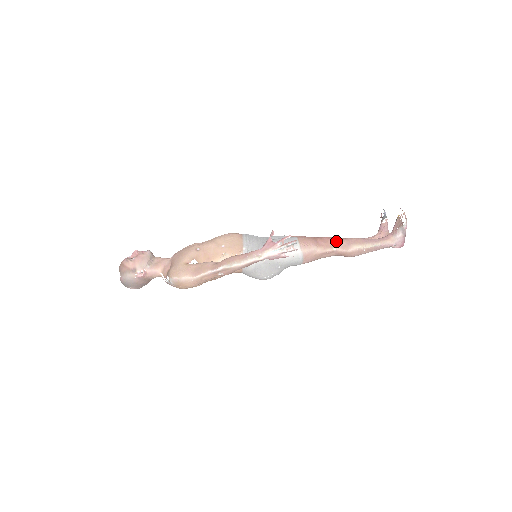
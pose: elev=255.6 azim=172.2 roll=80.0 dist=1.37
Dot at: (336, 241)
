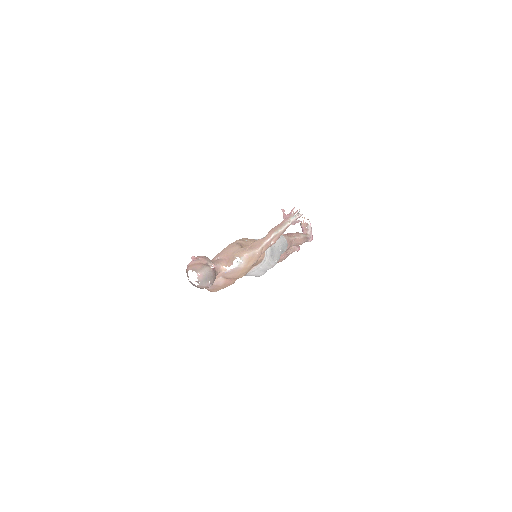
Dot at: (292, 234)
